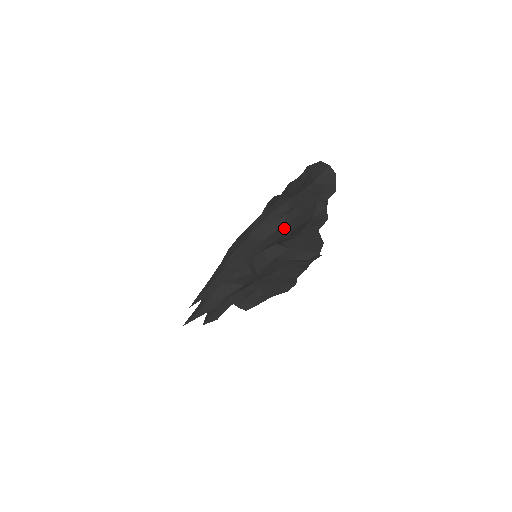
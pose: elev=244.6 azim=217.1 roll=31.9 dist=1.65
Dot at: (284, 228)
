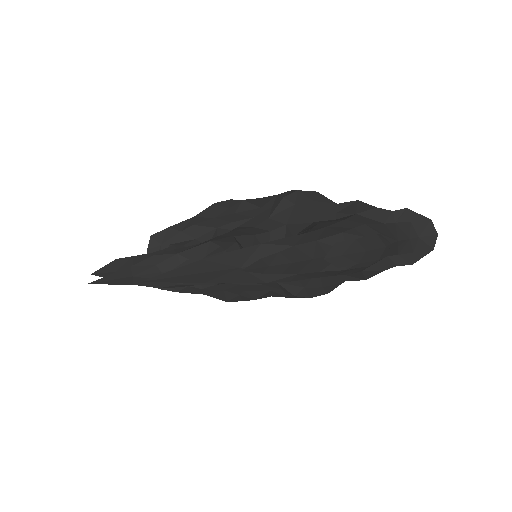
Dot at: (346, 270)
